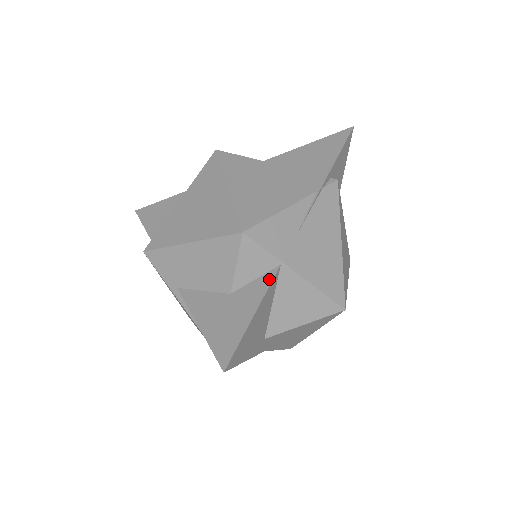
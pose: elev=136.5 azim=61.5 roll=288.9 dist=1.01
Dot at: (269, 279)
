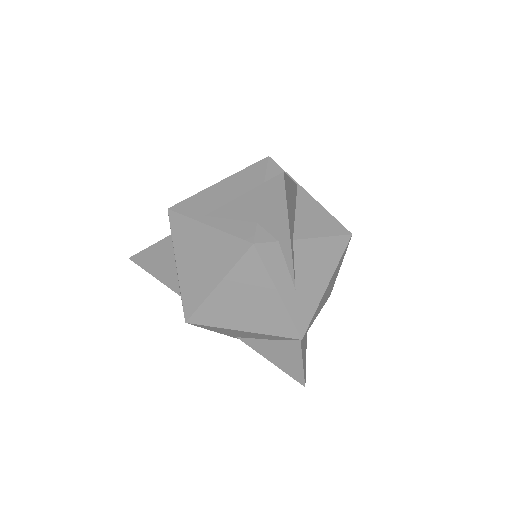
Dot at: occluded
